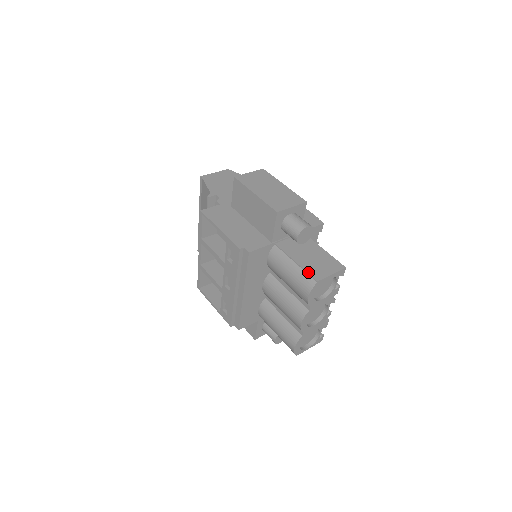
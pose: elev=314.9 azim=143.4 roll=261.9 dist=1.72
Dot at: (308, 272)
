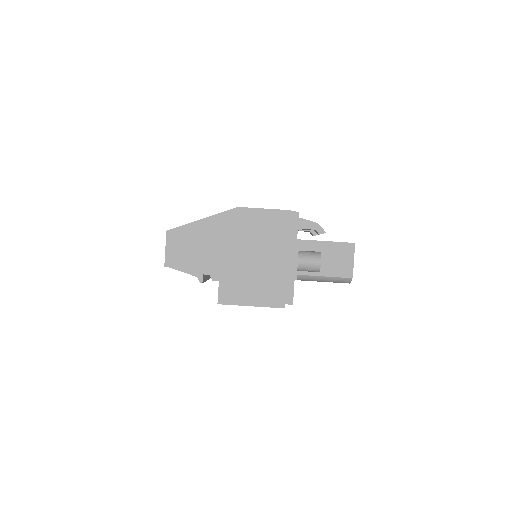
Dot at: (340, 277)
